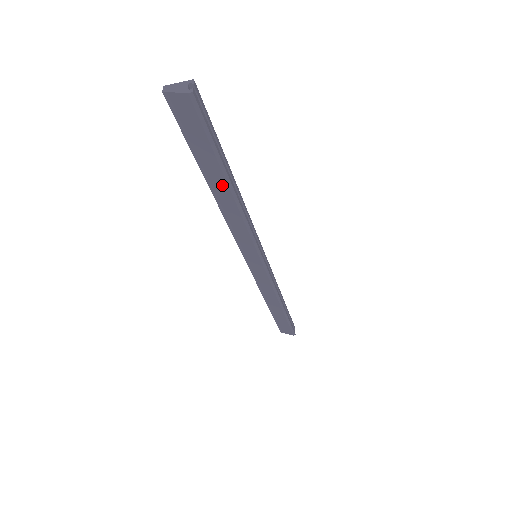
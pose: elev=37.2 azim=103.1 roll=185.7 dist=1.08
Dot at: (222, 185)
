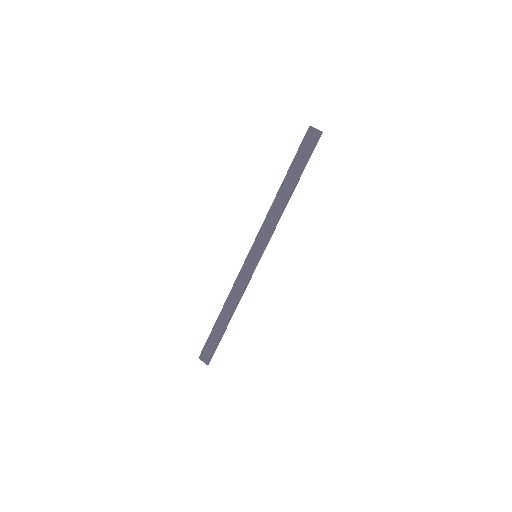
Dot at: (289, 187)
